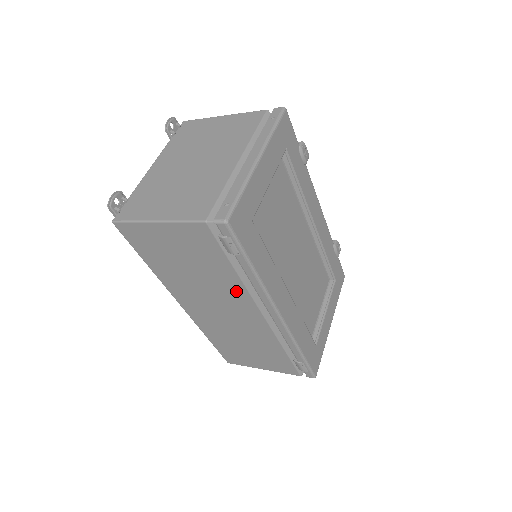
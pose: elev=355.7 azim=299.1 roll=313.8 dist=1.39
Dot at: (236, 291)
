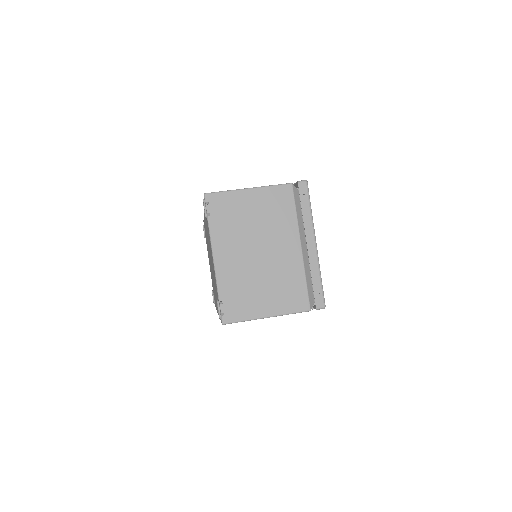
Dot at: occluded
